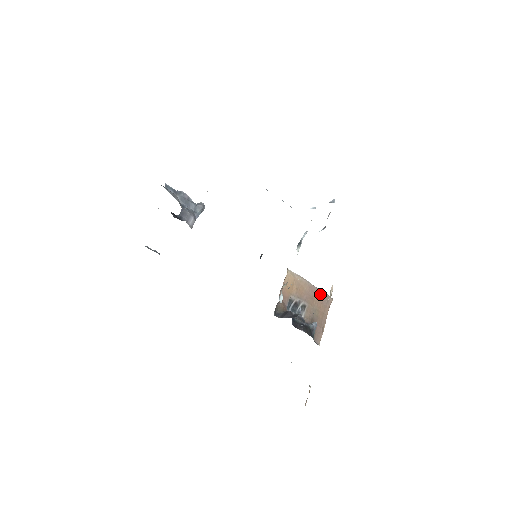
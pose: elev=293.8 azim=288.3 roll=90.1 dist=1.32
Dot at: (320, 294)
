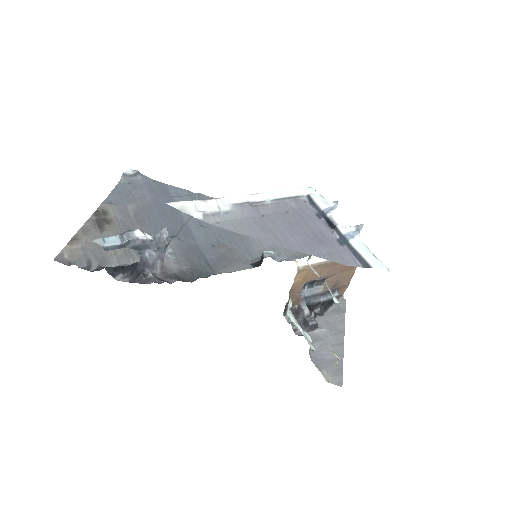
Dot at: occluded
